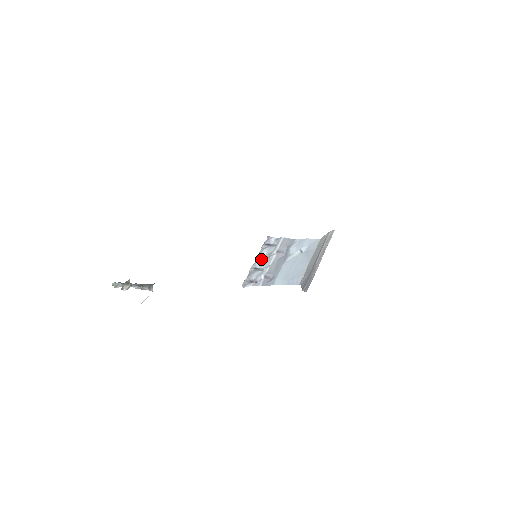
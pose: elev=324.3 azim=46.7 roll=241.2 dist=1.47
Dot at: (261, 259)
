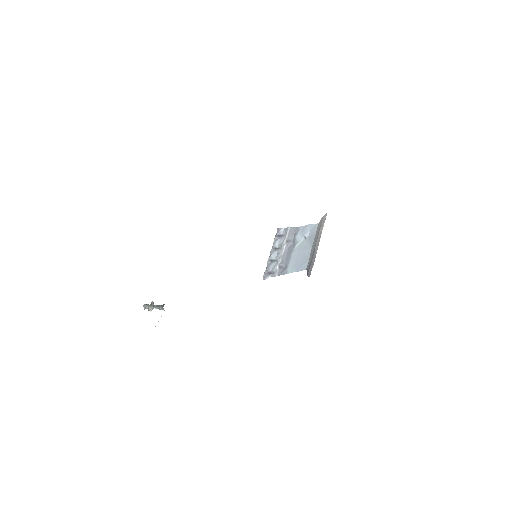
Dot at: (275, 251)
